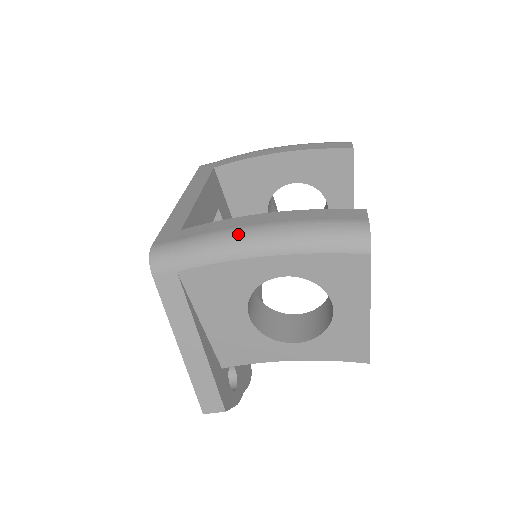
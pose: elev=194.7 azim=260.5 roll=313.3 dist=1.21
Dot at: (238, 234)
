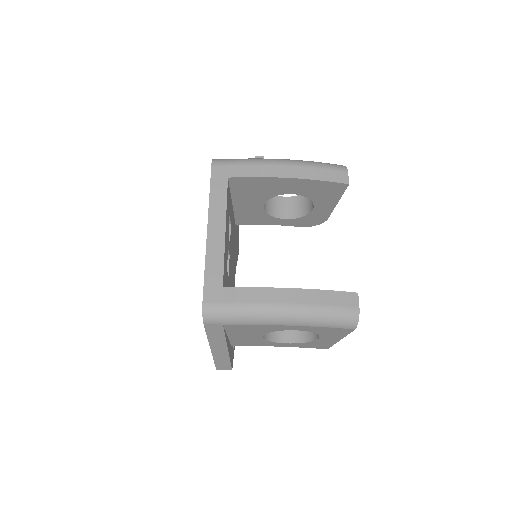
Dot at: (272, 311)
